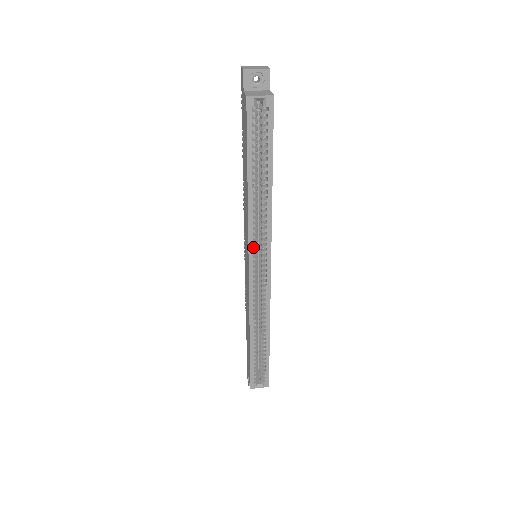
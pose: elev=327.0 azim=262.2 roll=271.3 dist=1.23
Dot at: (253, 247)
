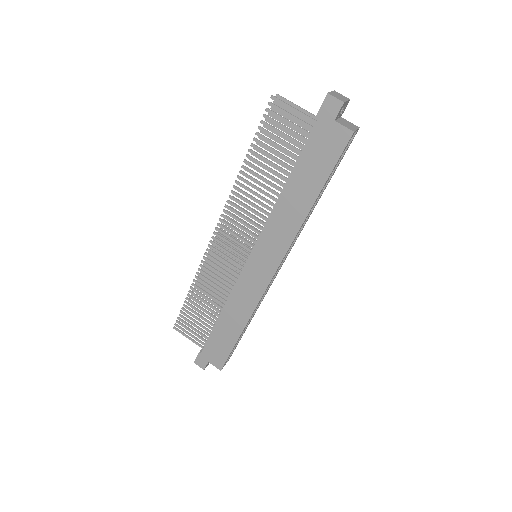
Dot at: occluded
